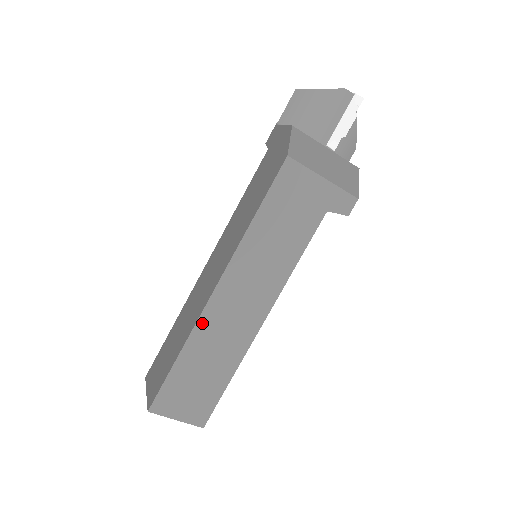
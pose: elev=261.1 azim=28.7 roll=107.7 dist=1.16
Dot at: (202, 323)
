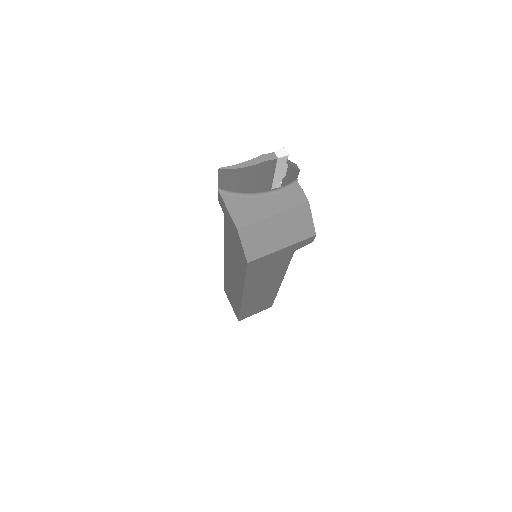
Dot at: (244, 304)
